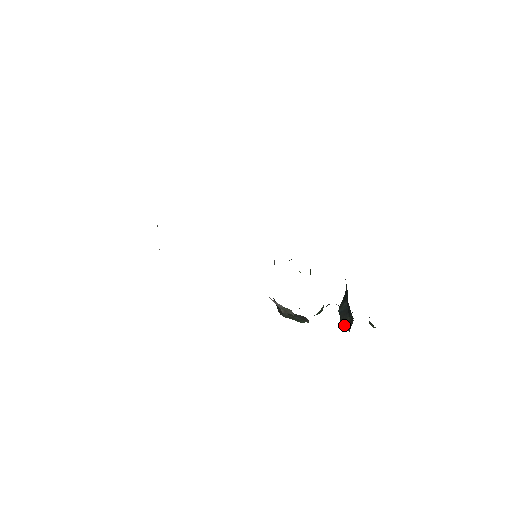
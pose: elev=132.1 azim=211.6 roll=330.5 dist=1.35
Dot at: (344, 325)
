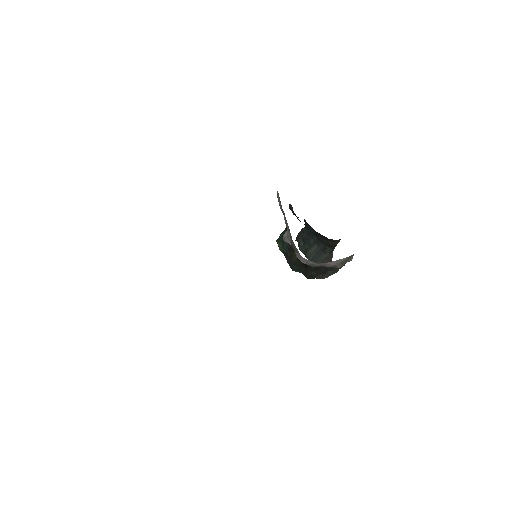
Dot at: occluded
